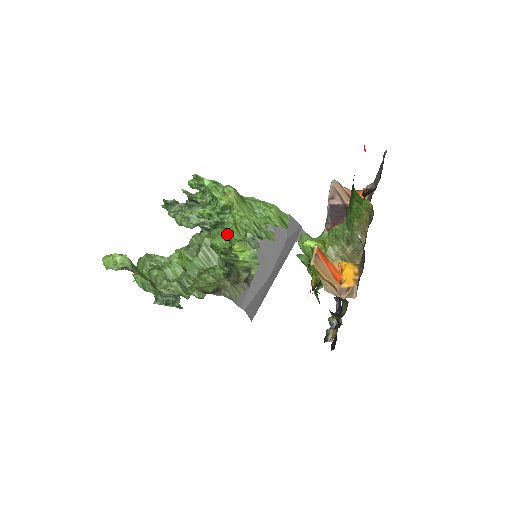
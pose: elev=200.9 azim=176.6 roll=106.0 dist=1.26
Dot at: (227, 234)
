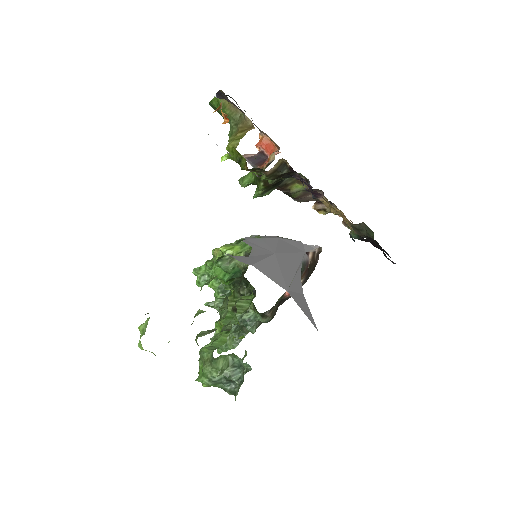
Dot at: occluded
